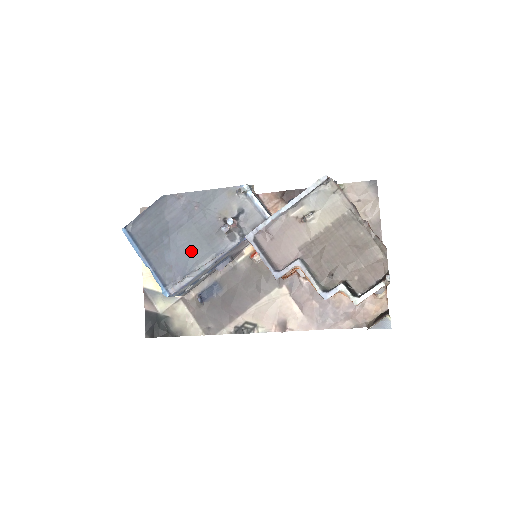
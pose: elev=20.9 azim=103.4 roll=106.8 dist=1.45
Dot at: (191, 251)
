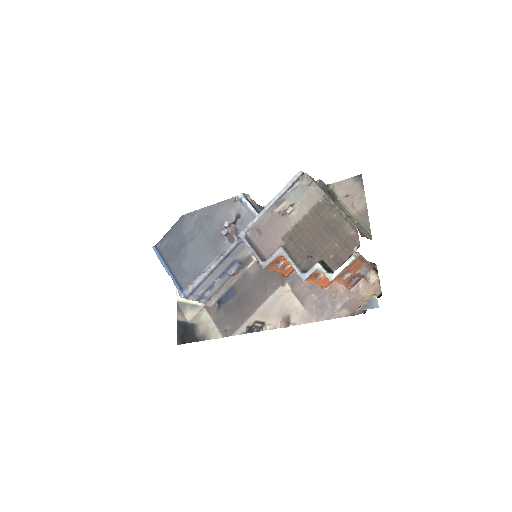
Dot at: (201, 257)
